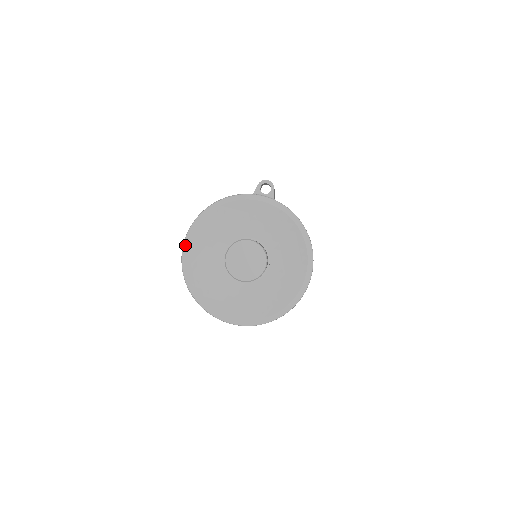
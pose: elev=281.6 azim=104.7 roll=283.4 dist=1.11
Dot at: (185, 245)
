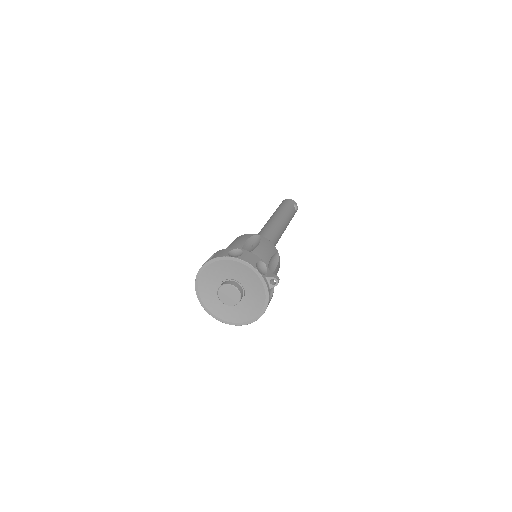
Dot at: (217, 259)
